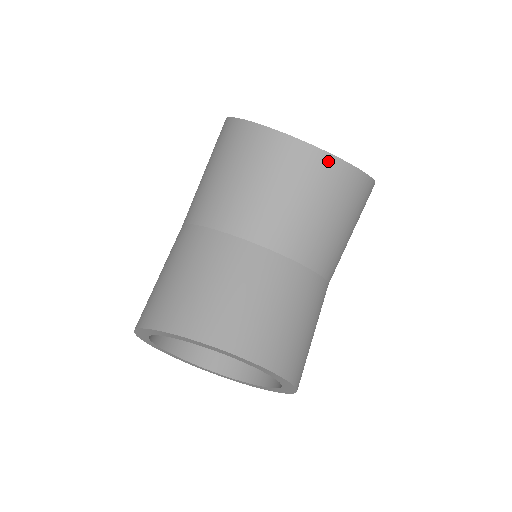
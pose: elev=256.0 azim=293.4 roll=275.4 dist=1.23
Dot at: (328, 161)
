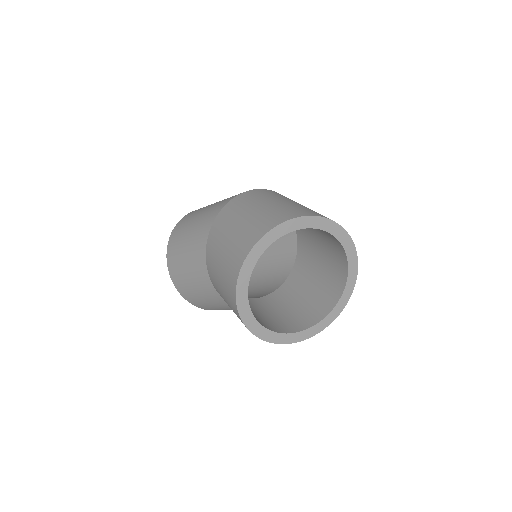
Dot at: occluded
